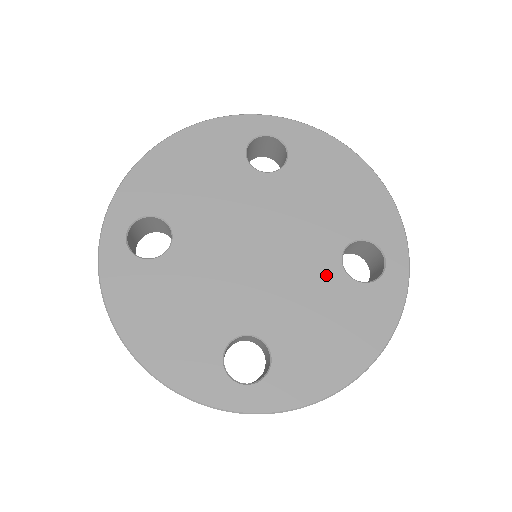
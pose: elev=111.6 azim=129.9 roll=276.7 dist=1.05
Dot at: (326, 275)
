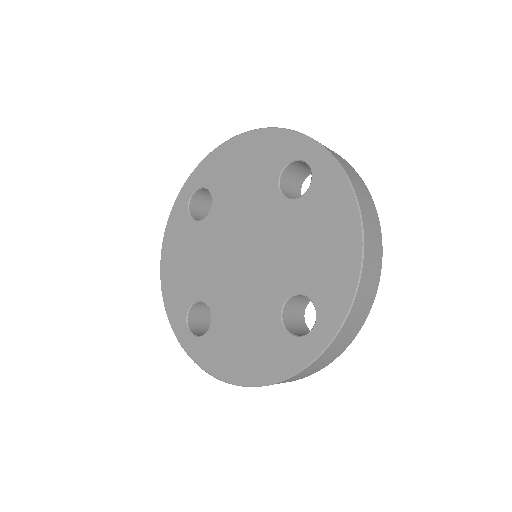
Dot at: (286, 216)
